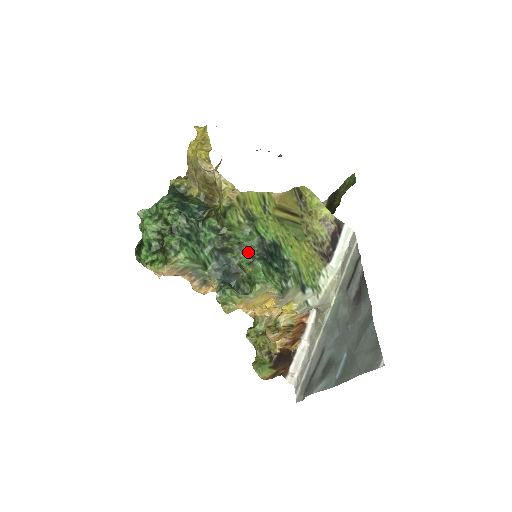
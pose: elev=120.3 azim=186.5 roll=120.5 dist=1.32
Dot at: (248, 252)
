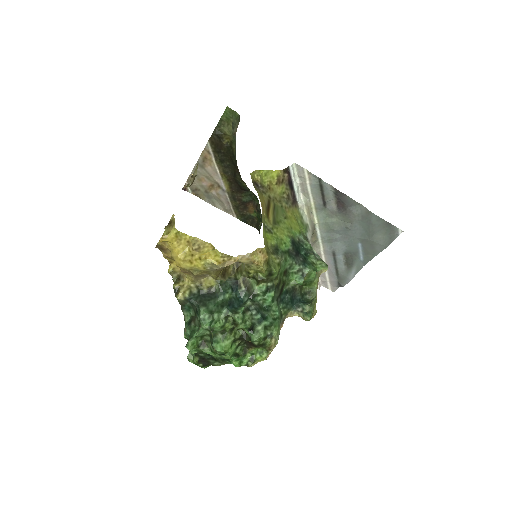
Dot at: (293, 271)
